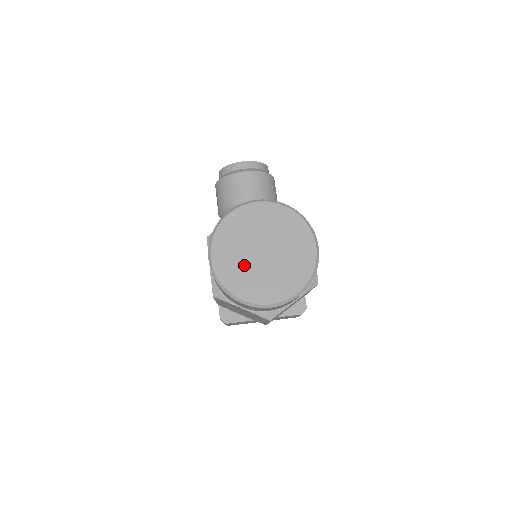
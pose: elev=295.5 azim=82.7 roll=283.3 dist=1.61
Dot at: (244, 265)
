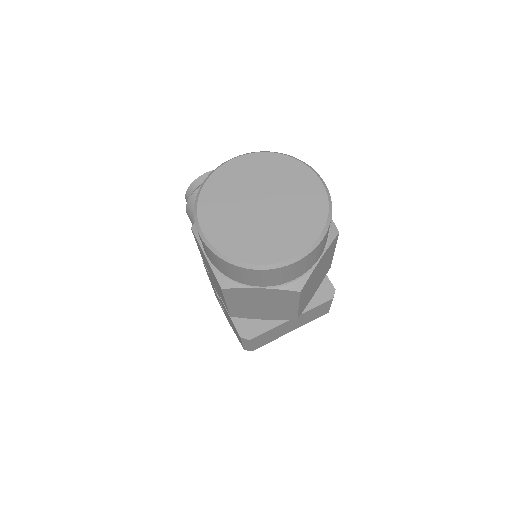
Dot at: (245, 226)
